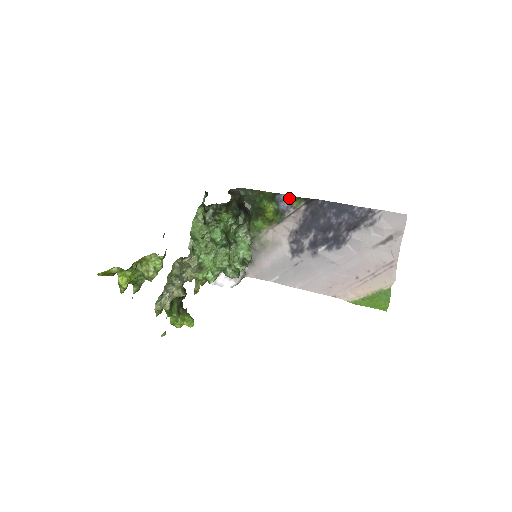
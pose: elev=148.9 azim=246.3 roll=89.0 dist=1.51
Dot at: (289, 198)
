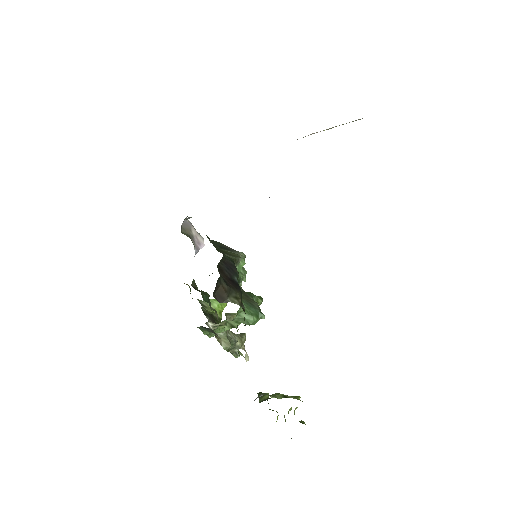
Dot at: occluded
